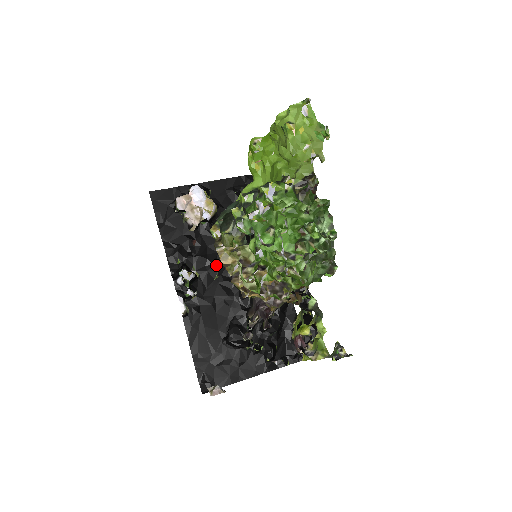
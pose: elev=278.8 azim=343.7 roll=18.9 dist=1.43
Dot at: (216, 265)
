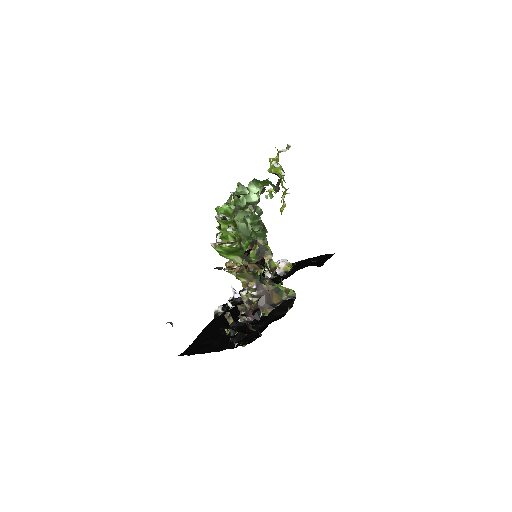
Dot at: occluded
